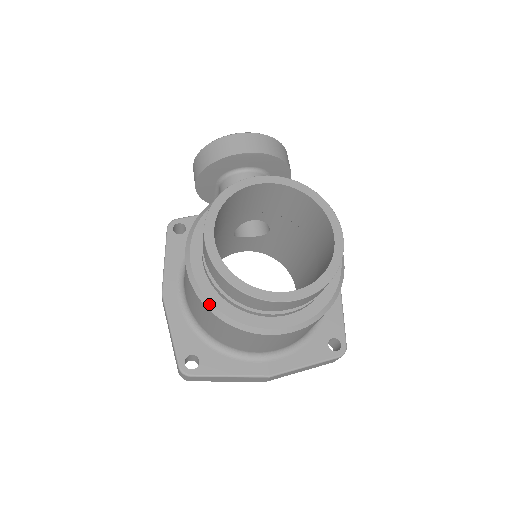
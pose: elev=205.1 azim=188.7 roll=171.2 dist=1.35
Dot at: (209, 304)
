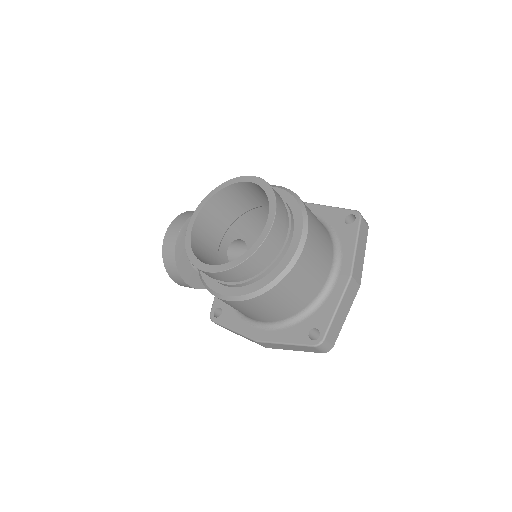
Dot at: (260, 291)
